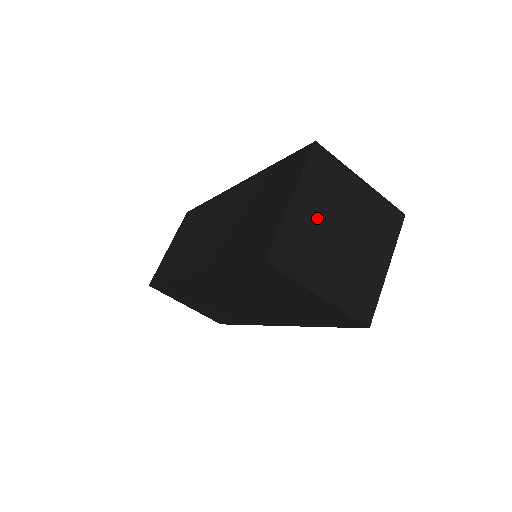
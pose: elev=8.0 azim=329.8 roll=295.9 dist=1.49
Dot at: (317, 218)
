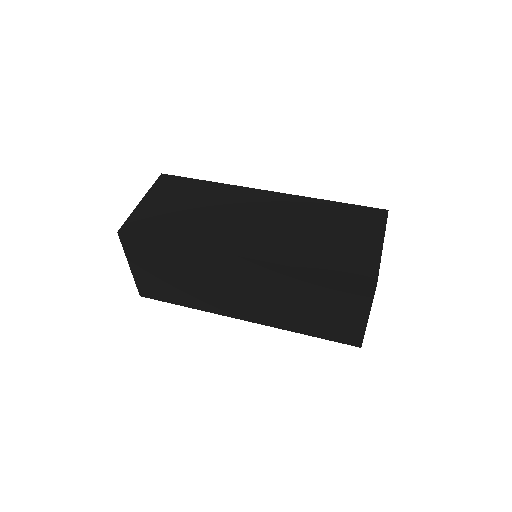
Dot at: occluded
